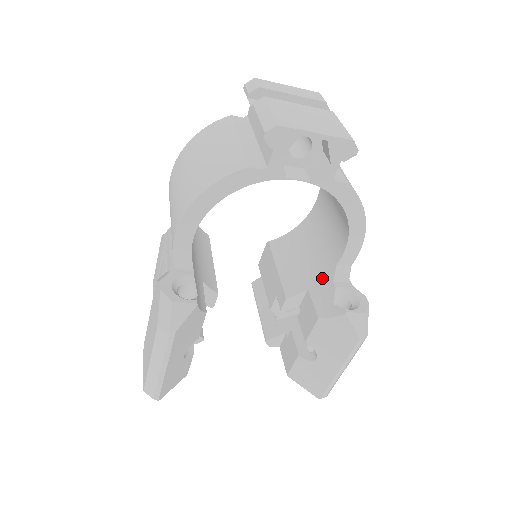
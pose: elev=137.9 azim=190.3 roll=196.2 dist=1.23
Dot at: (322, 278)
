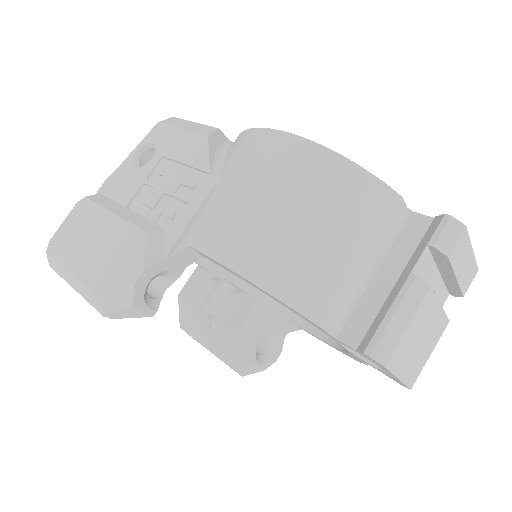
Dot at: (276, 311)
